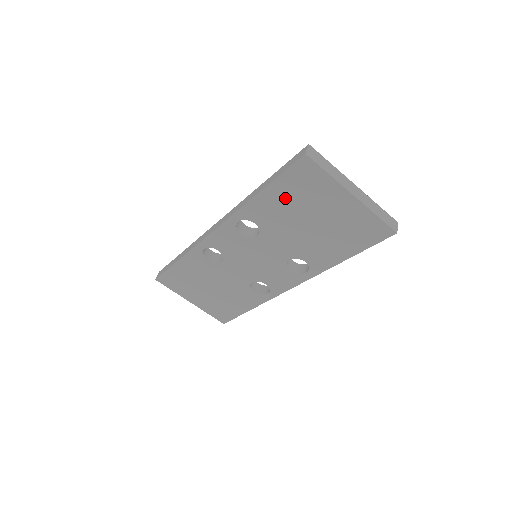
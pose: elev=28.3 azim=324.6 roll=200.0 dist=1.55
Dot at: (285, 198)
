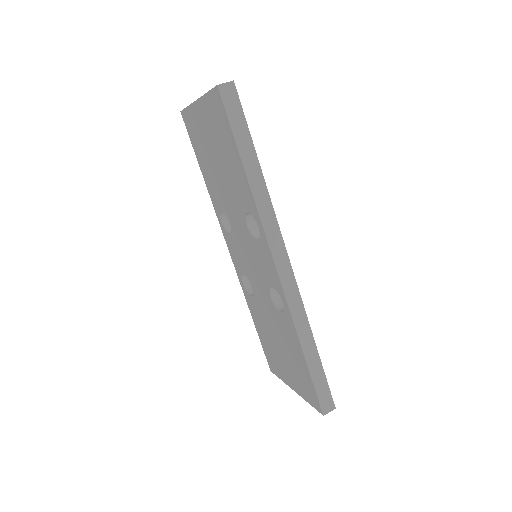
Dot at: (204, 161)
